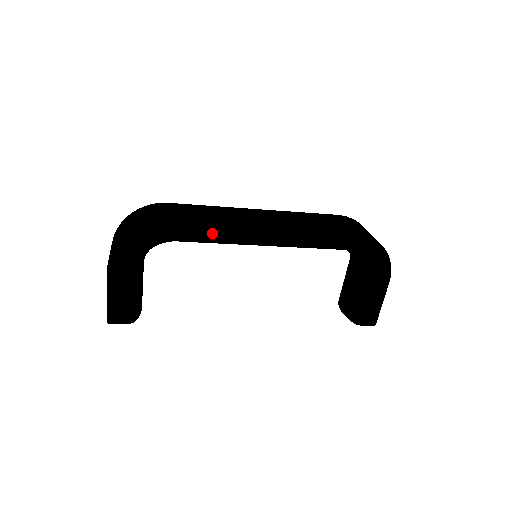
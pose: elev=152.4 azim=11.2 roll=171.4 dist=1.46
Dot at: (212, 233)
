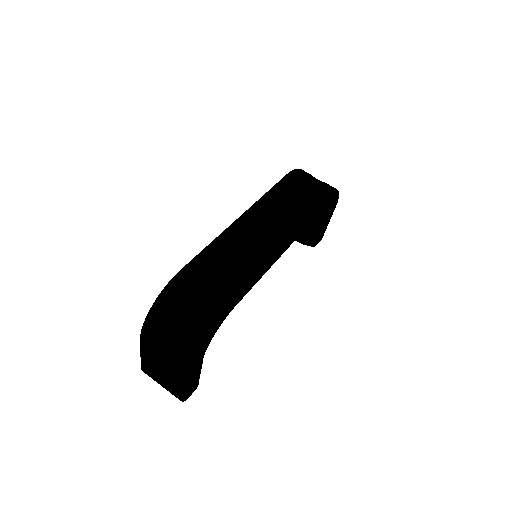
Dot at: (256, 280)
